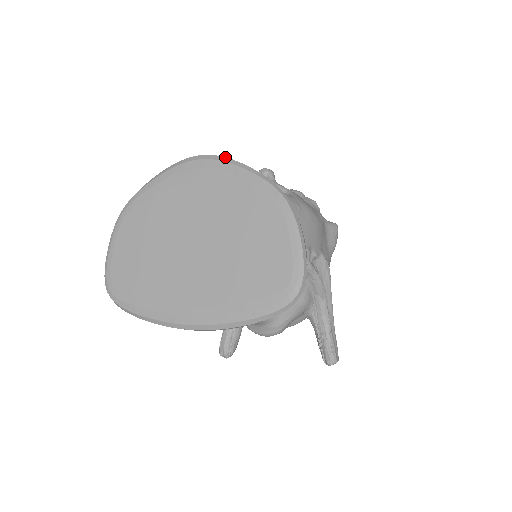
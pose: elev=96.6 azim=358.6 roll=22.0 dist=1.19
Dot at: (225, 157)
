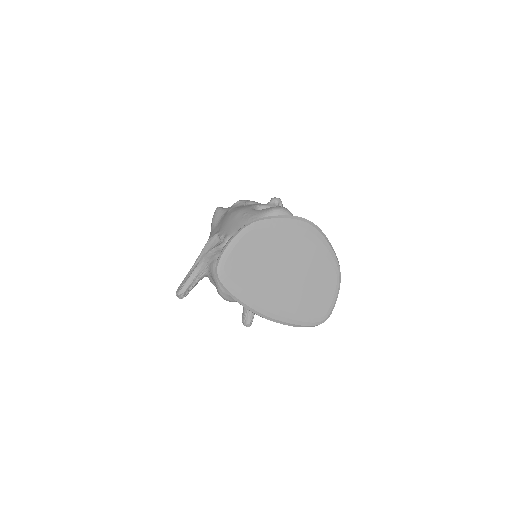
Dot at: occluded
